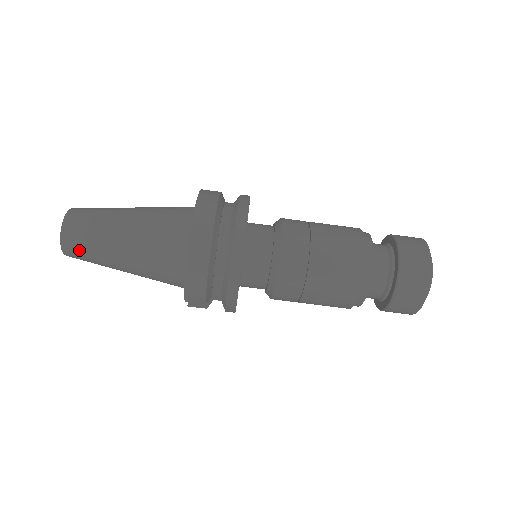
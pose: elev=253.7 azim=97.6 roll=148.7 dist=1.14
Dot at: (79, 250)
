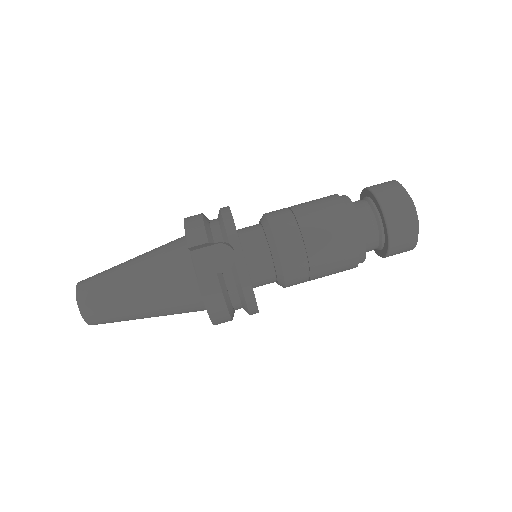
Dot at: (92, 282)
